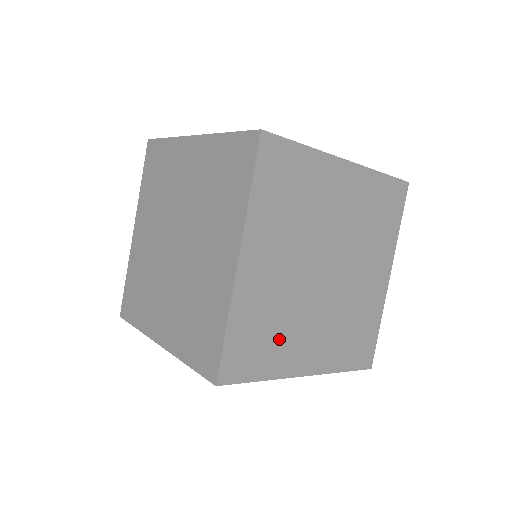
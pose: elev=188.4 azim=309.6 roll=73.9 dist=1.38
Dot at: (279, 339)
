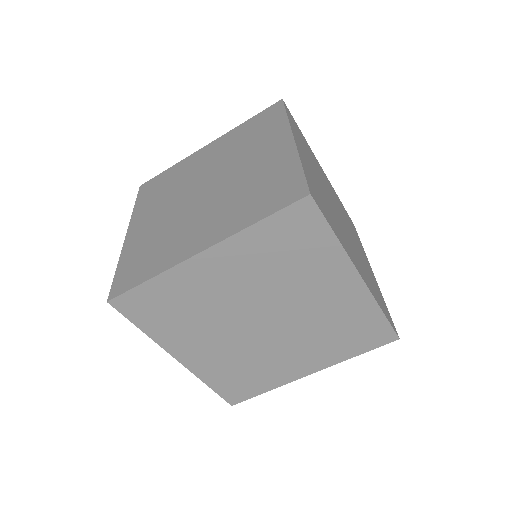
Dot at: (333, 220)
